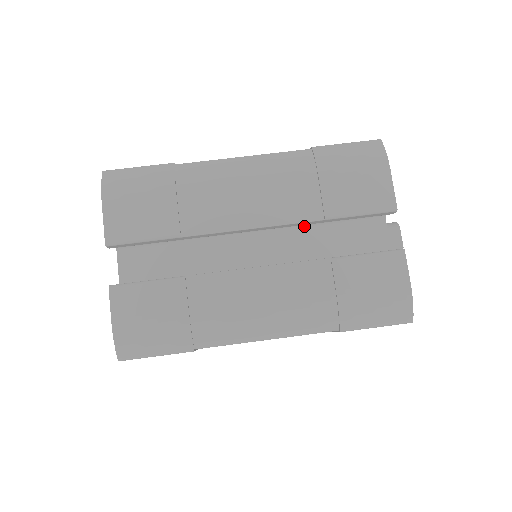
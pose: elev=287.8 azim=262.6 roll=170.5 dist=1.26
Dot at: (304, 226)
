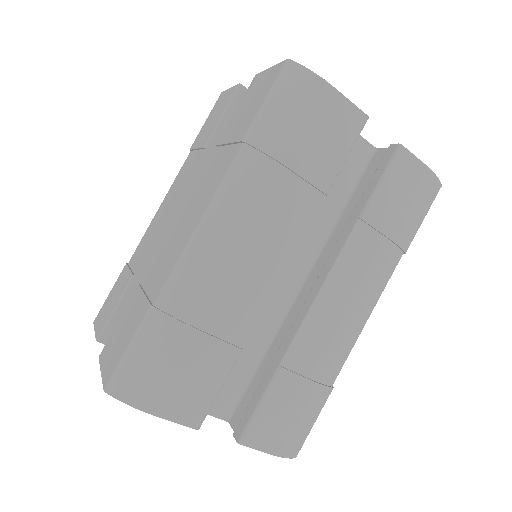
Dot at: occluded
